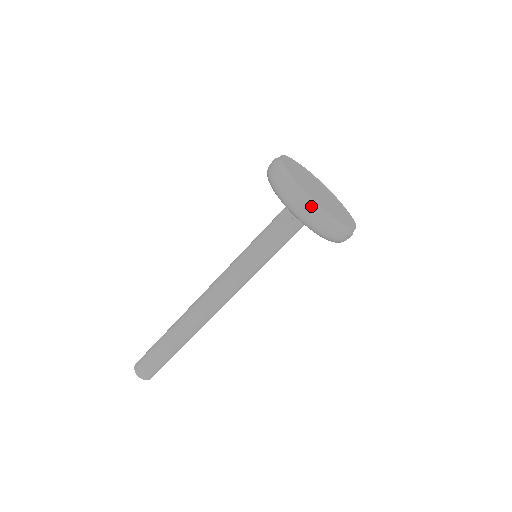
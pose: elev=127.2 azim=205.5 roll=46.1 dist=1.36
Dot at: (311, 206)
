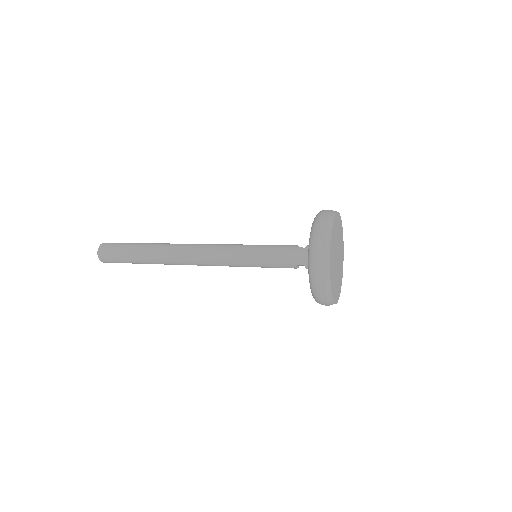
Dot at: (329, 217)
